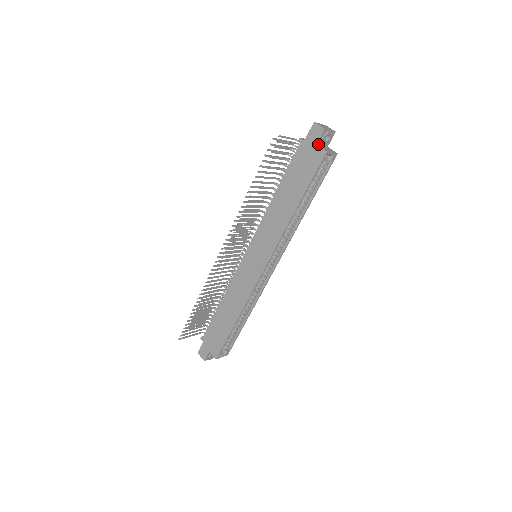
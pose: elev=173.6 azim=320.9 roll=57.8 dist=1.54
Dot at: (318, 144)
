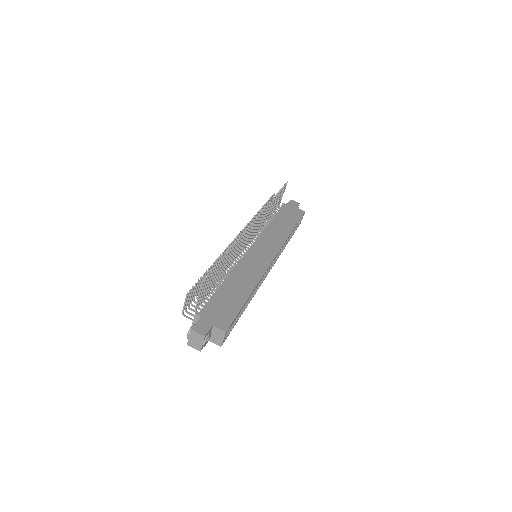
Dot at: occluded
